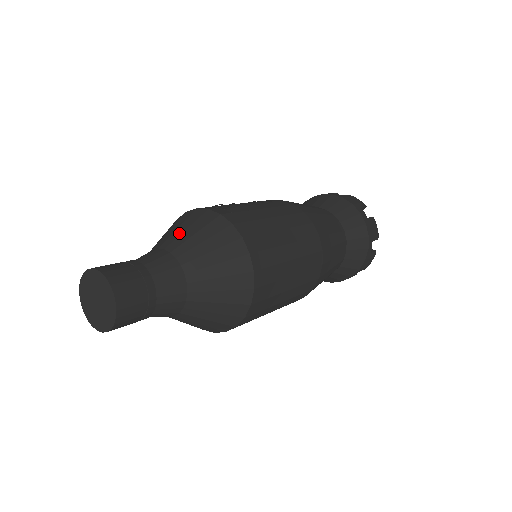
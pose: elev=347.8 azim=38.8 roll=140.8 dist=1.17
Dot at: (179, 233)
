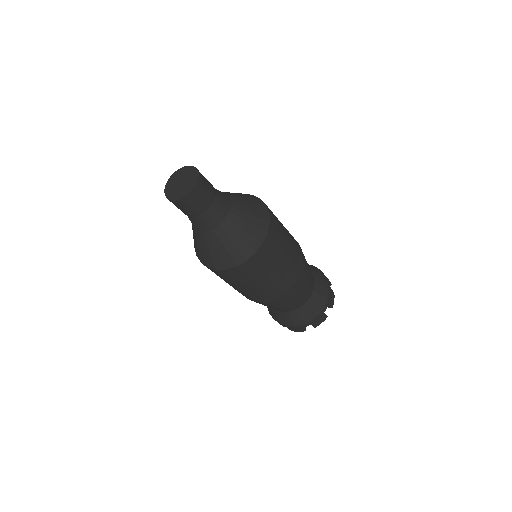
Dot at: occluded
